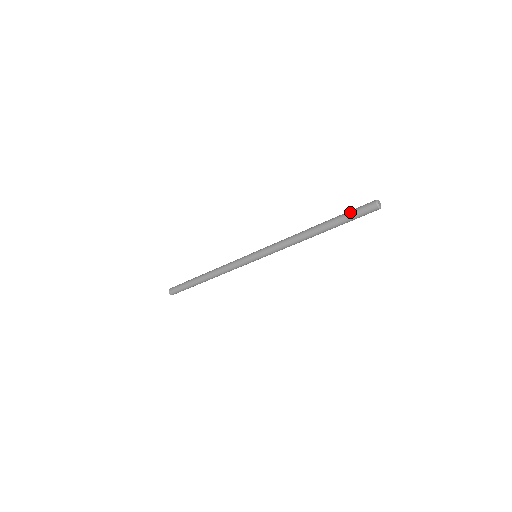
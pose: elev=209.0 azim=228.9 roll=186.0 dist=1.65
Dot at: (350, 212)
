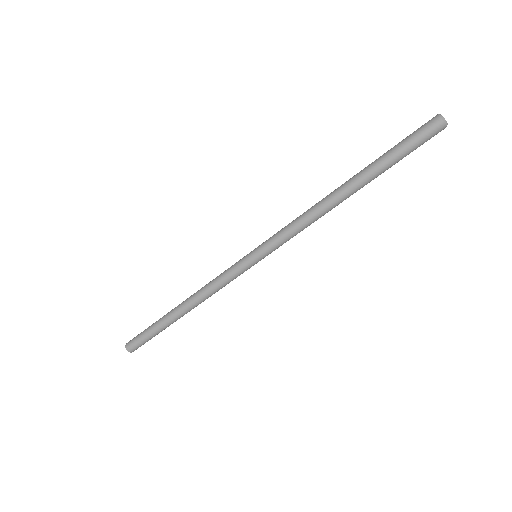
Dot at: (400, 145)
